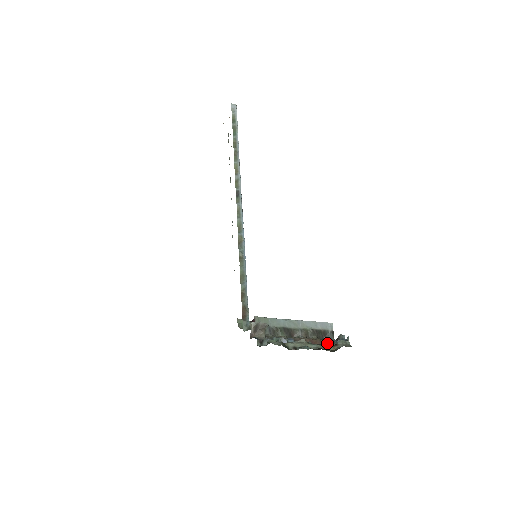
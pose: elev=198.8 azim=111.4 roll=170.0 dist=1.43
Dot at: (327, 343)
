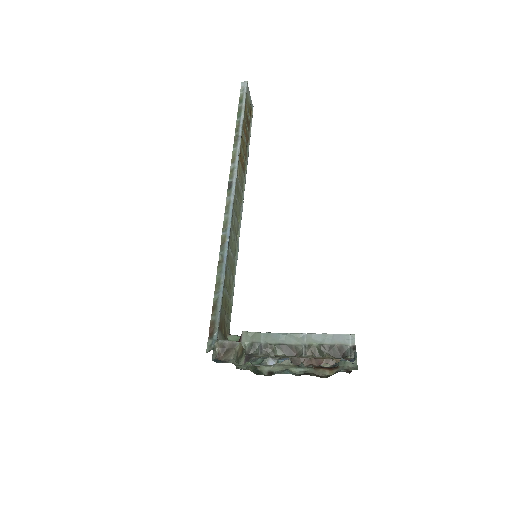
Dot at: occluded
